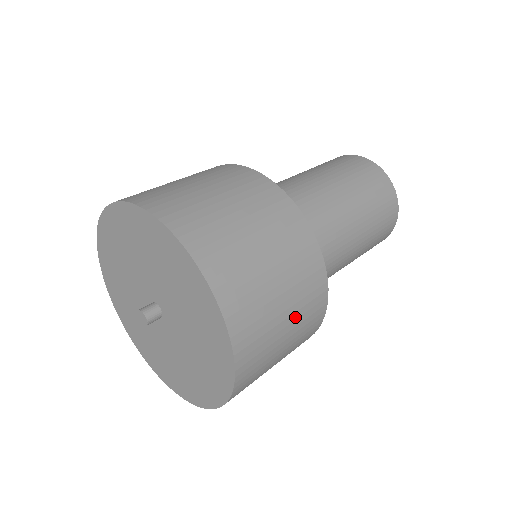
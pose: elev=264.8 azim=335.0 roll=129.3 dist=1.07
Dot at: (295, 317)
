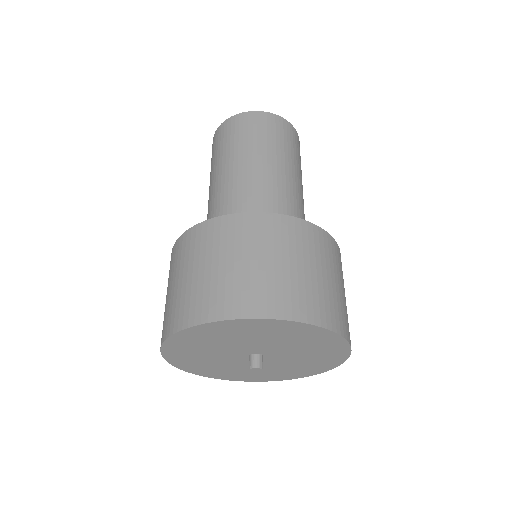
Dot at: (339, 277)
